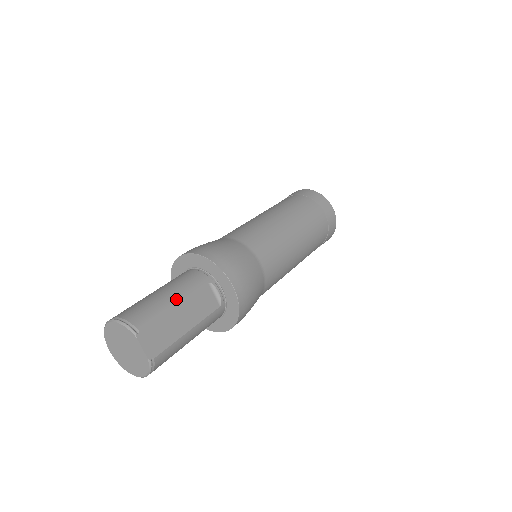
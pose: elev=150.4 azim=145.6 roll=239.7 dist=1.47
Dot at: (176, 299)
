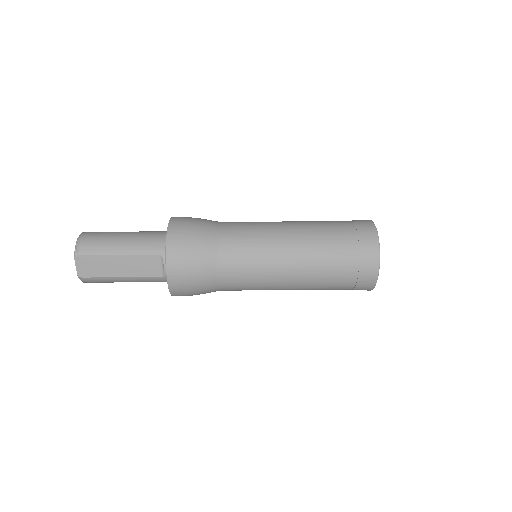
Dot at: (123, 251)
